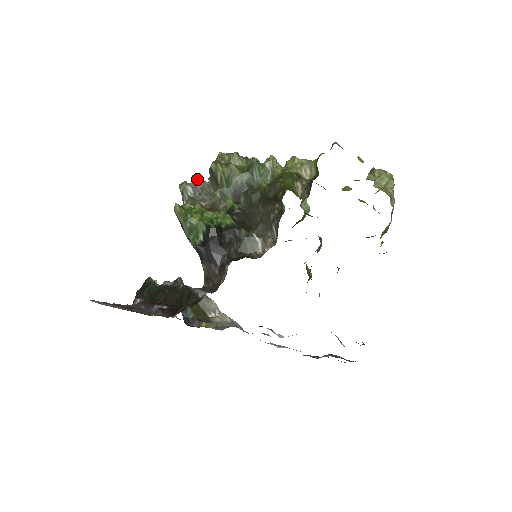
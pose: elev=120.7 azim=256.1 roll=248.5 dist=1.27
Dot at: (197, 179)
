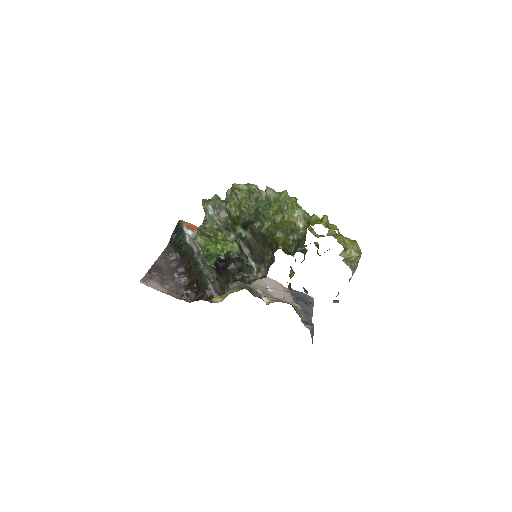
Dot at: (216, 200)
